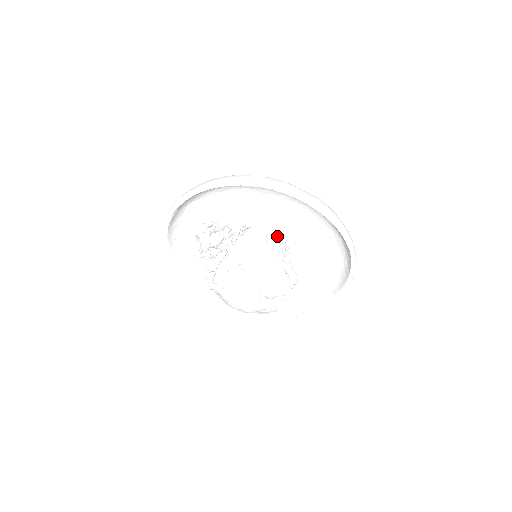
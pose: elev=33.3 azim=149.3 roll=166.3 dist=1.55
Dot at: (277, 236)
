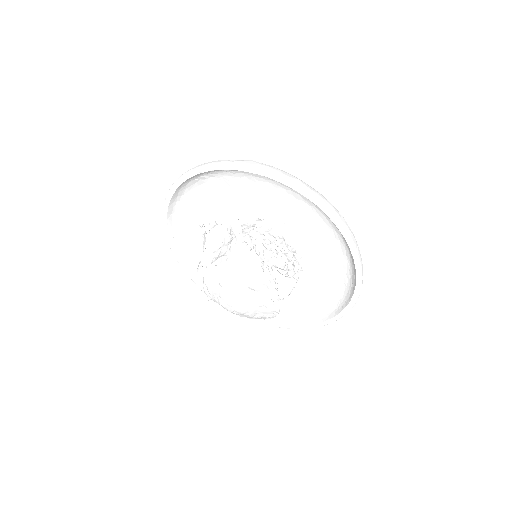
Dot at: (234, 218)
